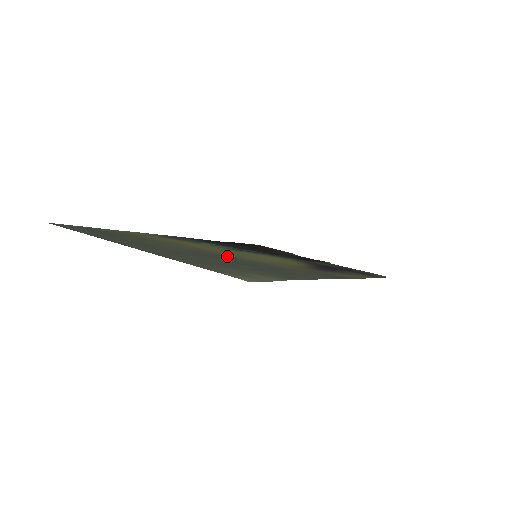
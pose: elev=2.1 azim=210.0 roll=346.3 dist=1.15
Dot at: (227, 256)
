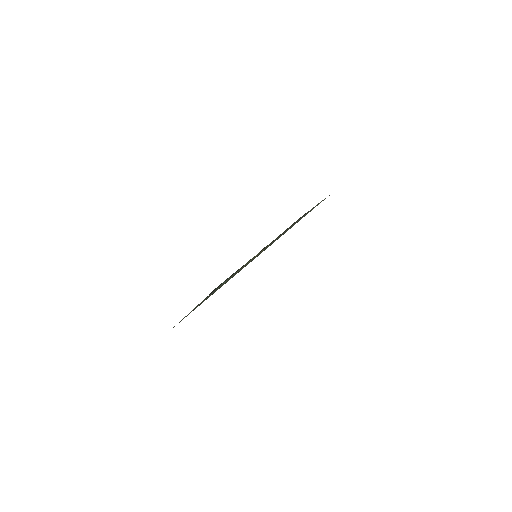
Dot at: occluded
